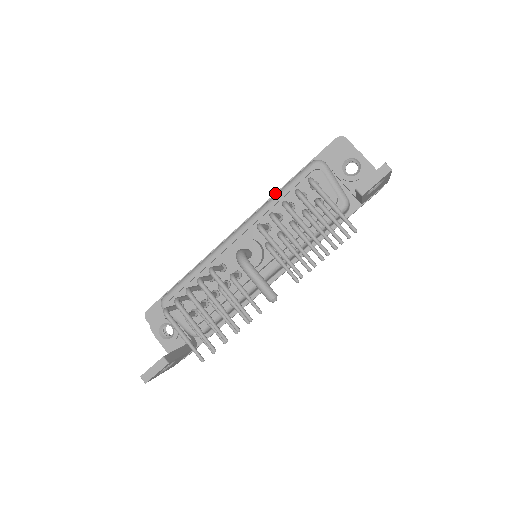
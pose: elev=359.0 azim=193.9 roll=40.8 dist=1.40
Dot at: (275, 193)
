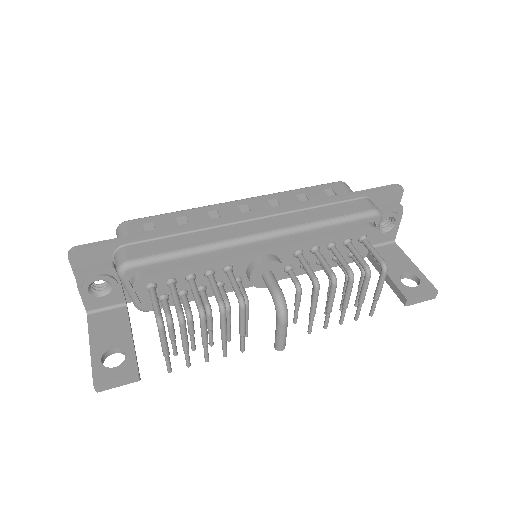
Dot at: (316, 202)
